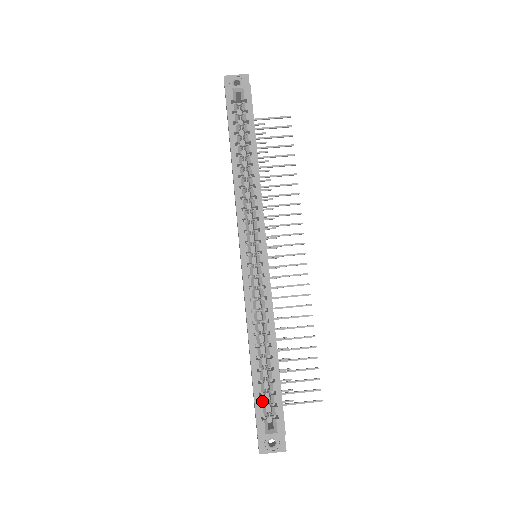
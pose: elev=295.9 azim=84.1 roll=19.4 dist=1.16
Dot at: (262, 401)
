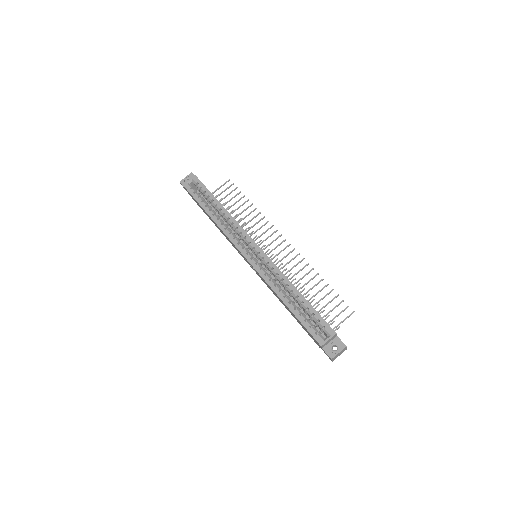
Dot at: (309, 324)
